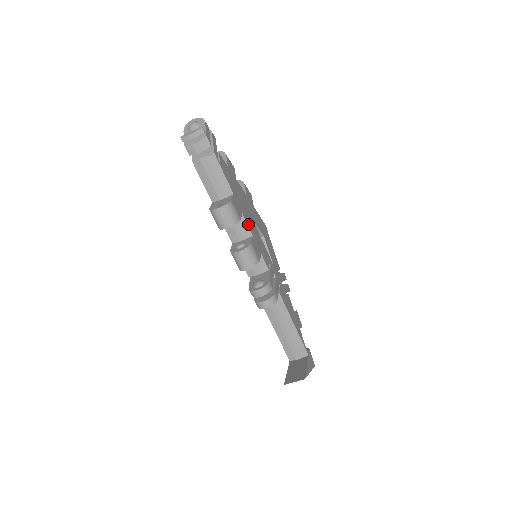
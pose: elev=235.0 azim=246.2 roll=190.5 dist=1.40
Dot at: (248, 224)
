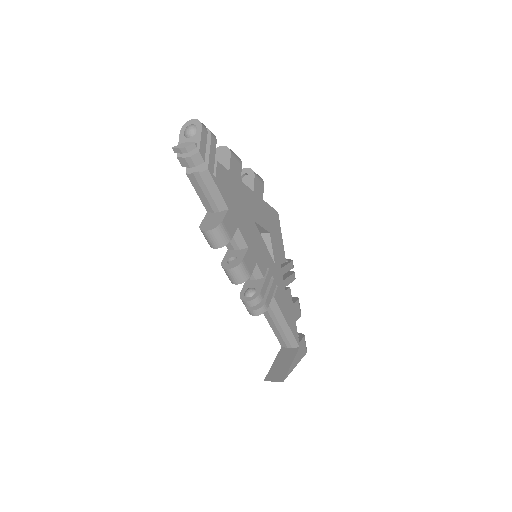
Dot at: (244, 236)
